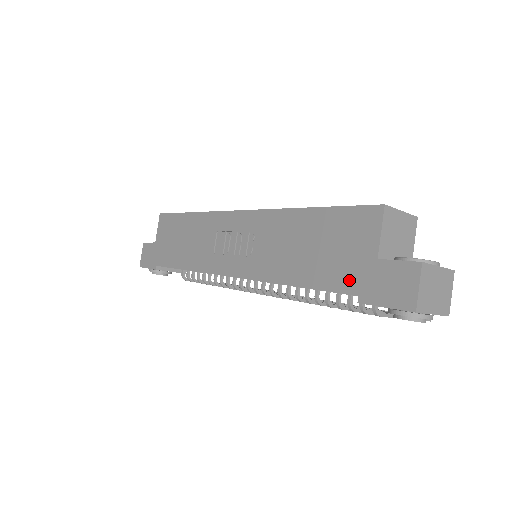
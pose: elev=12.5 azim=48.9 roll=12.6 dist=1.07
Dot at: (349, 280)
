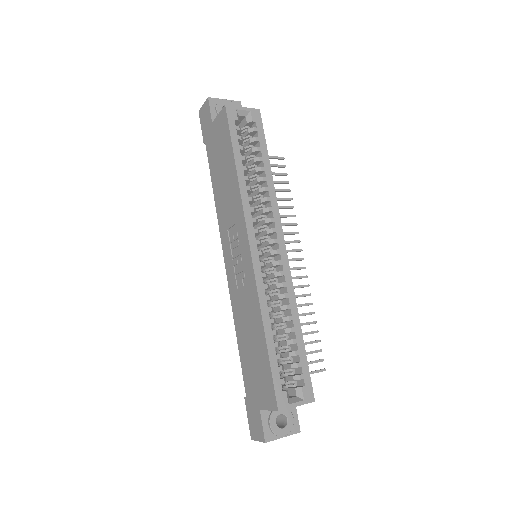
Dot at: (249, 388)
